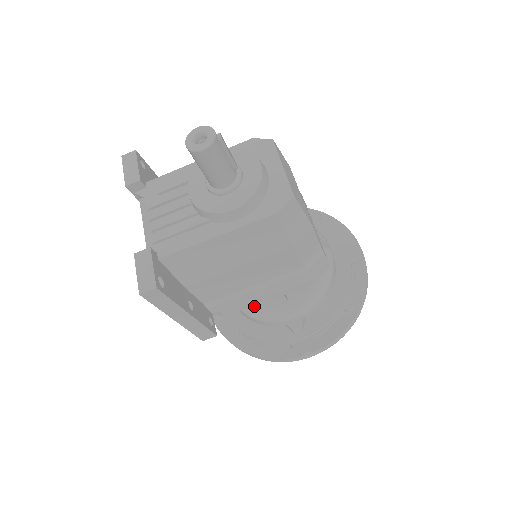
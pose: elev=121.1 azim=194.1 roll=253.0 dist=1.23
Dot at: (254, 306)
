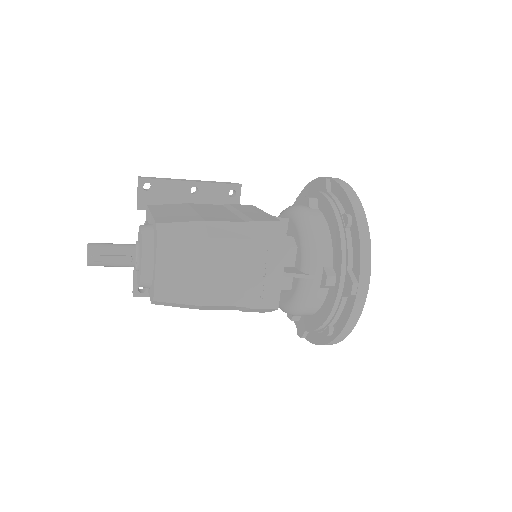
Dot at: occluded
